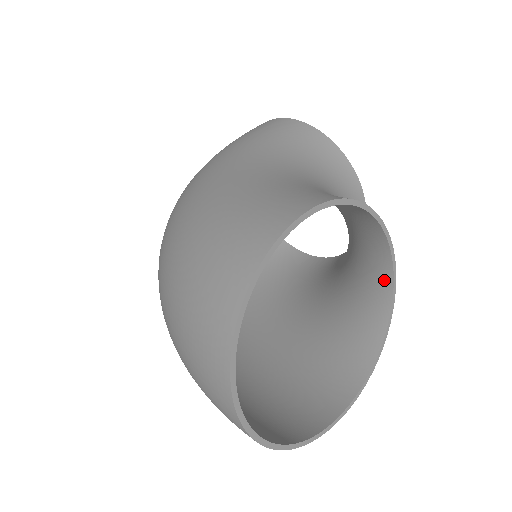
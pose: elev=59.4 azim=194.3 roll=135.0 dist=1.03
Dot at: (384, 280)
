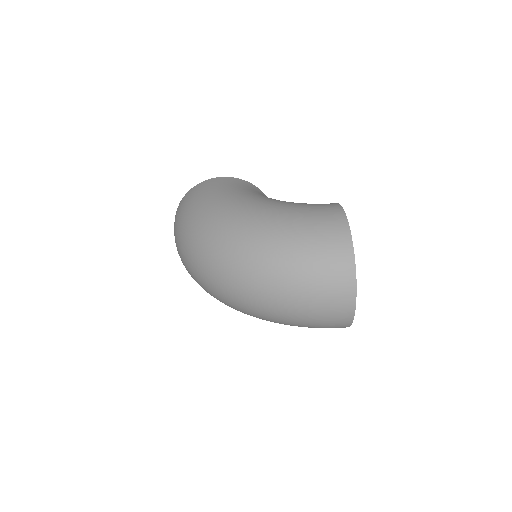
Dot at: occluded
